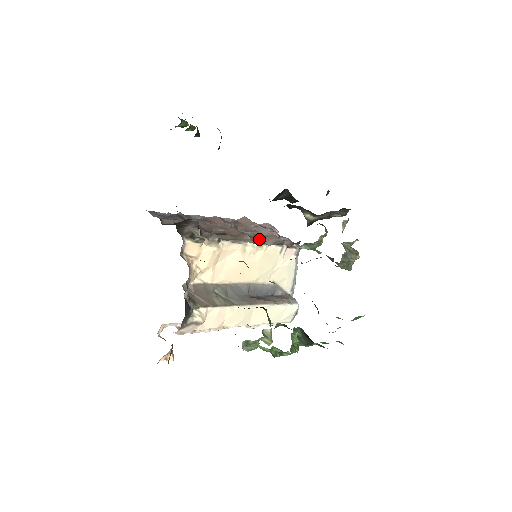
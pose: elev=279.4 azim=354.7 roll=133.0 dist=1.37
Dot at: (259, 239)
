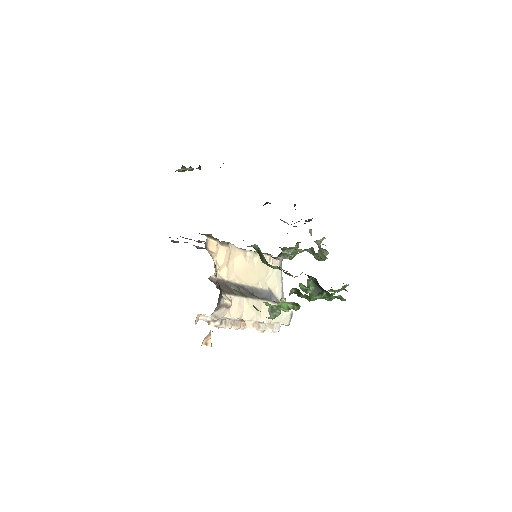
Dot at: occluded
